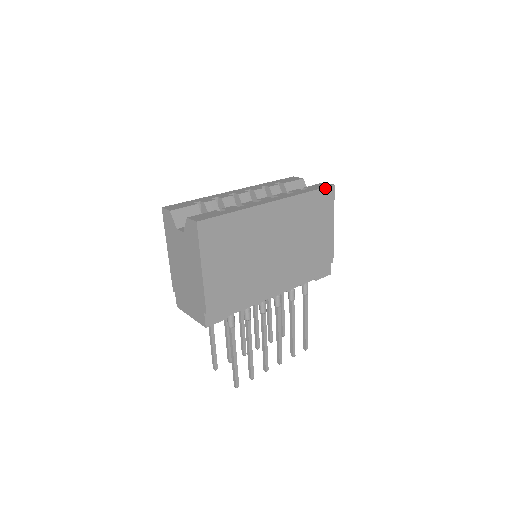
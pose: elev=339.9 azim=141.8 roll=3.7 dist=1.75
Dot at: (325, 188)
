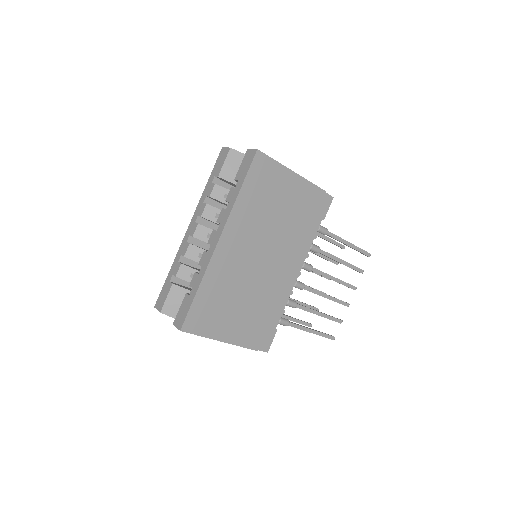
Dot at: (251, 165)
